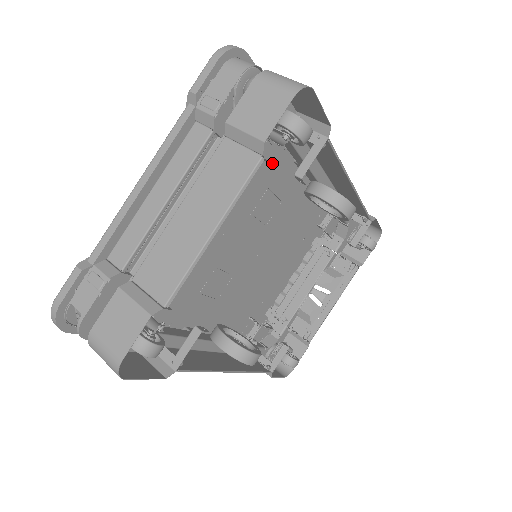
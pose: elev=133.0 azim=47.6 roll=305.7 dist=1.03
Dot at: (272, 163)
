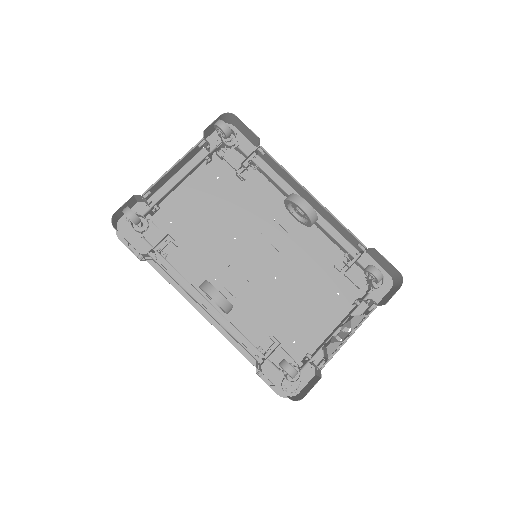
Dot at: (275, 203)
